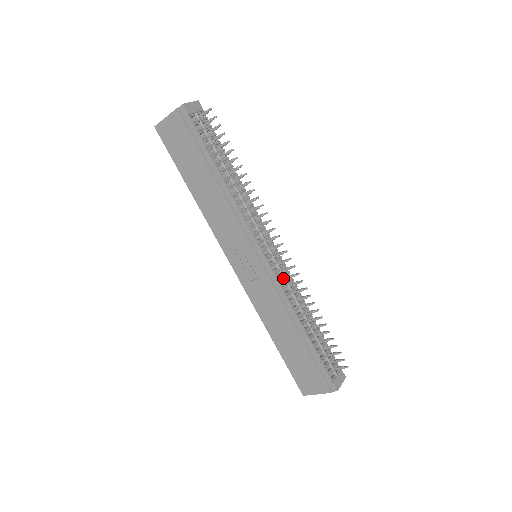
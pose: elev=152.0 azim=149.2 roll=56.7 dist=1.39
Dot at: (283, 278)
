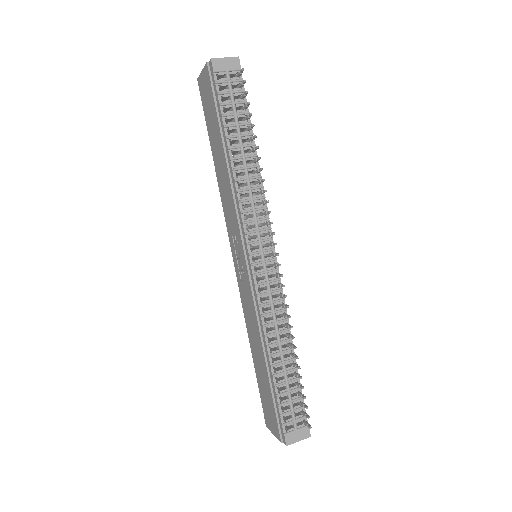
Dot at: (268, 293)
